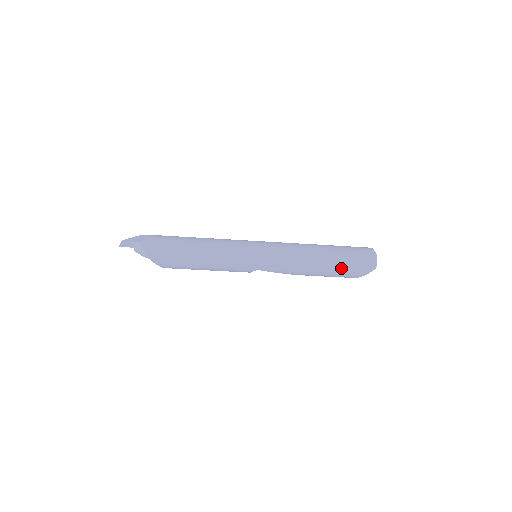
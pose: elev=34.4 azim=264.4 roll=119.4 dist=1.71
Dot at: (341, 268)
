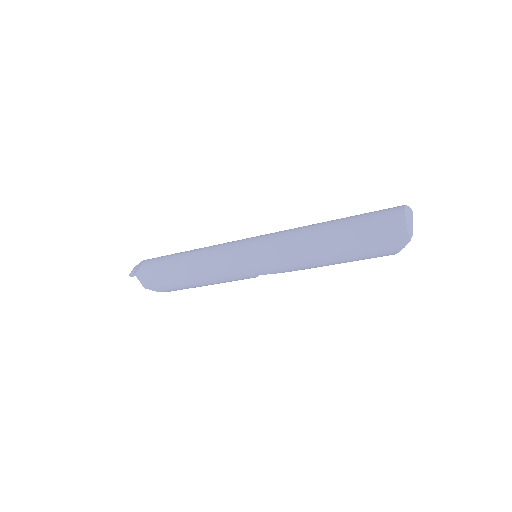
Dot at: (359, 251)
